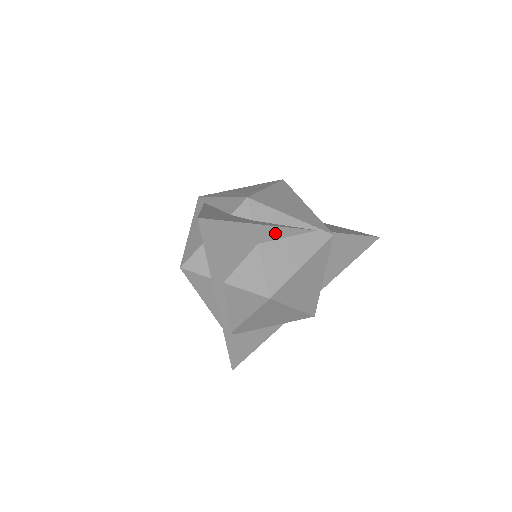
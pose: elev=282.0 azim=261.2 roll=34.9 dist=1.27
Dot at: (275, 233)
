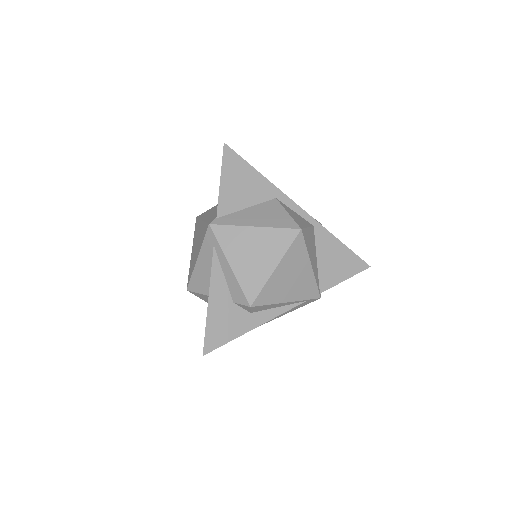
Dot at: (267, 317)
